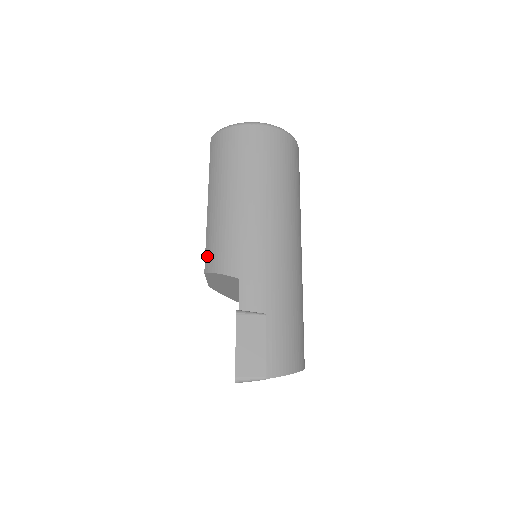
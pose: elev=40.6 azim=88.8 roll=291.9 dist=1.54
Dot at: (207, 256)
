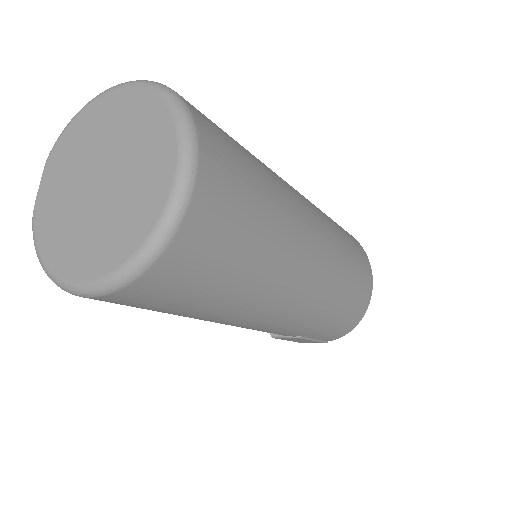
Dot at: occluded
